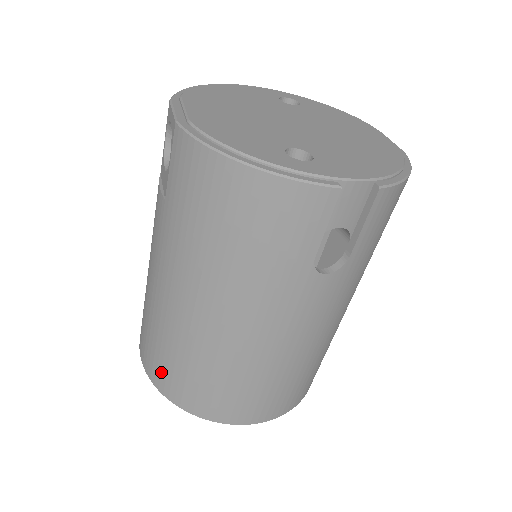
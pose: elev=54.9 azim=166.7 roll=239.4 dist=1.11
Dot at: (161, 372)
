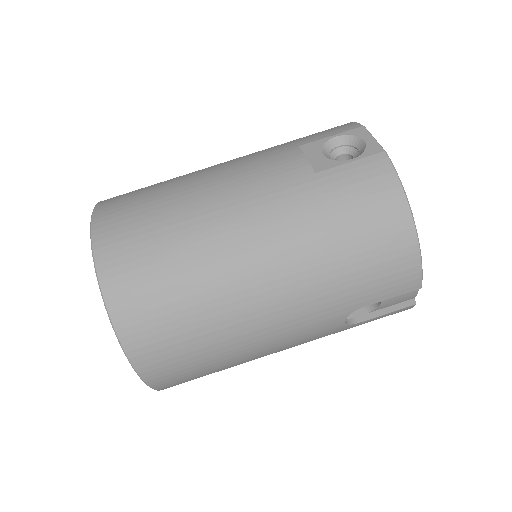
Dot at: (131, 270)
